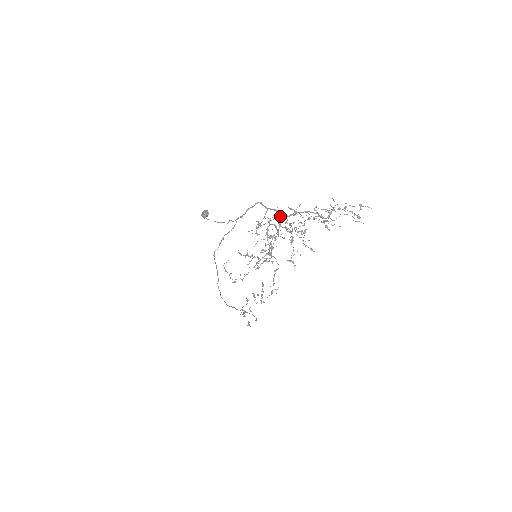
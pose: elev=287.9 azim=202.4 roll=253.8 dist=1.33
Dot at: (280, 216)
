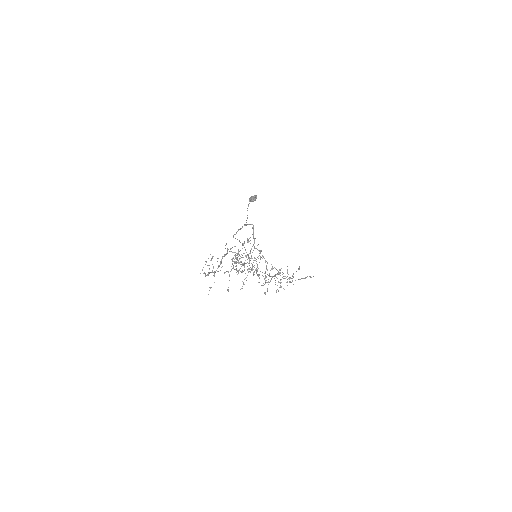
Dot at: (258, 244)
